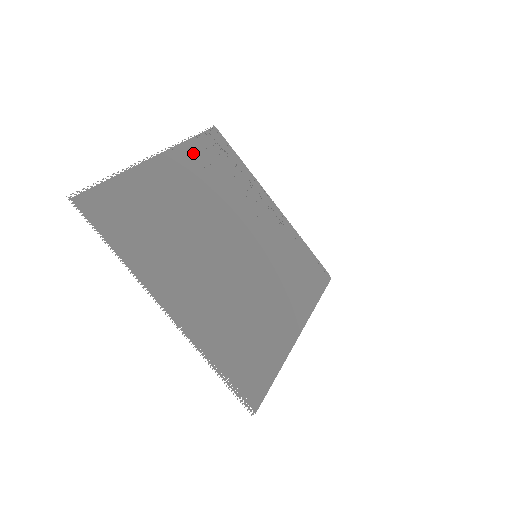
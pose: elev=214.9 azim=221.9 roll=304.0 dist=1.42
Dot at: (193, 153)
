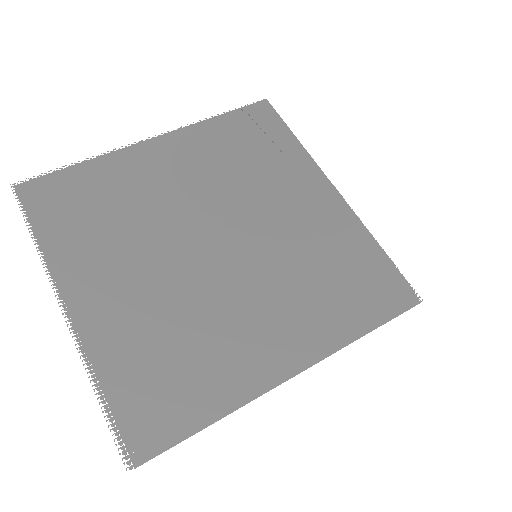
Dot at: (210, 132)
